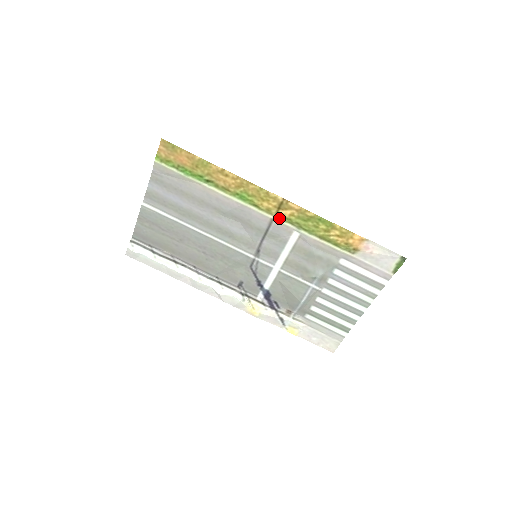
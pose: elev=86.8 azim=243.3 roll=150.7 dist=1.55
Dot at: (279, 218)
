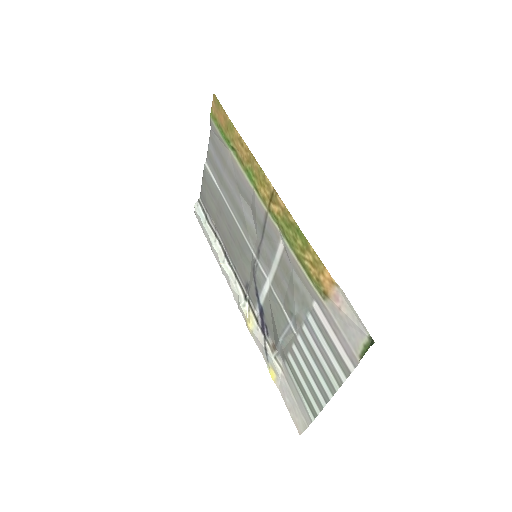
Dot at: (271, 214)
